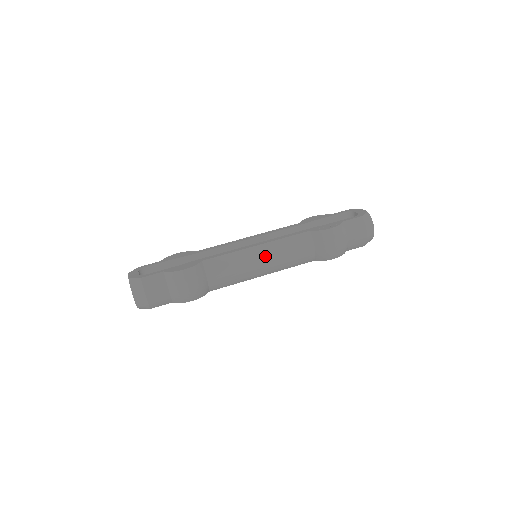
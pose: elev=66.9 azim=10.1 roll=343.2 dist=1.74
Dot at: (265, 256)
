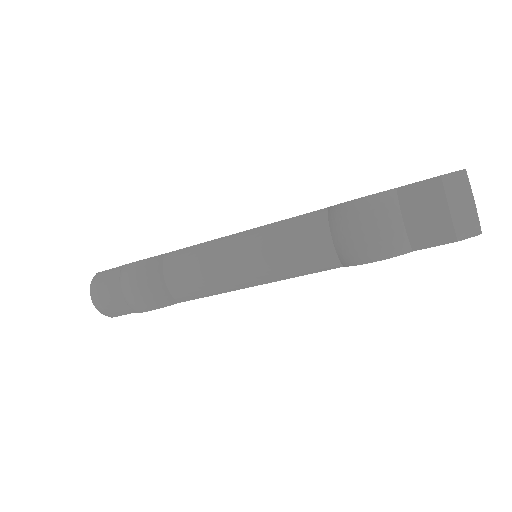
Dot at: (245, 249)
